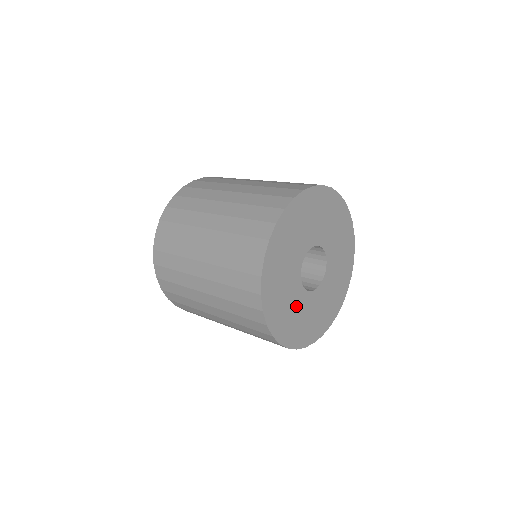
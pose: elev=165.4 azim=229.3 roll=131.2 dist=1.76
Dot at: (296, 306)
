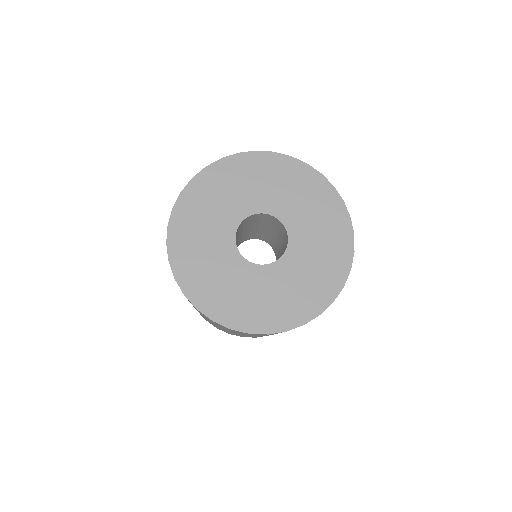
Dot at: (228, 274)
